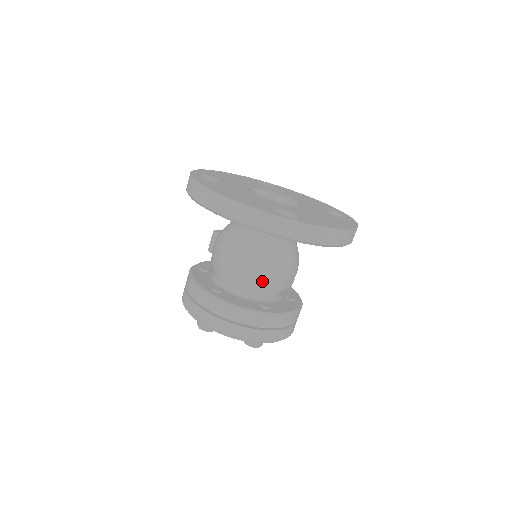
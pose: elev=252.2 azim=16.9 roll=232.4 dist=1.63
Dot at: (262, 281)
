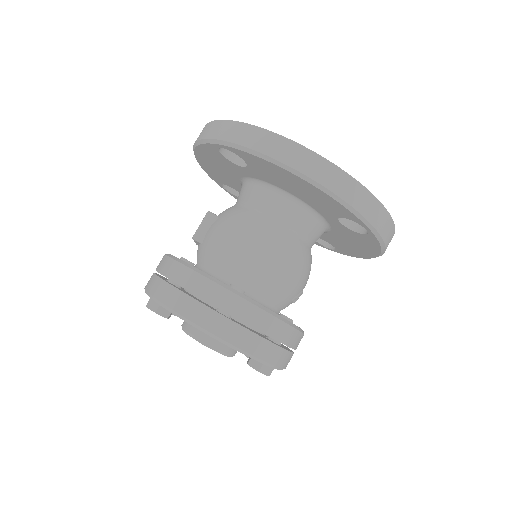
Dot at: (293, 285)
